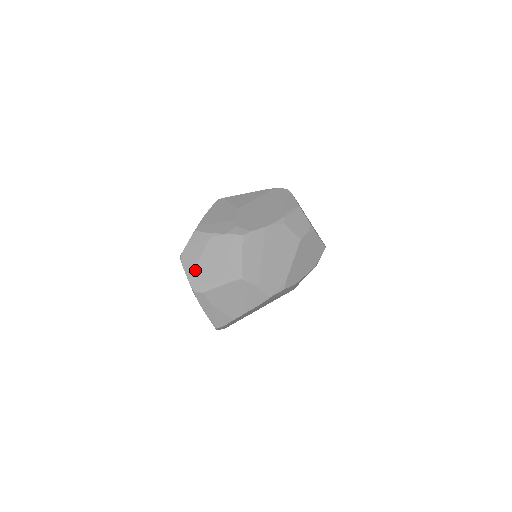
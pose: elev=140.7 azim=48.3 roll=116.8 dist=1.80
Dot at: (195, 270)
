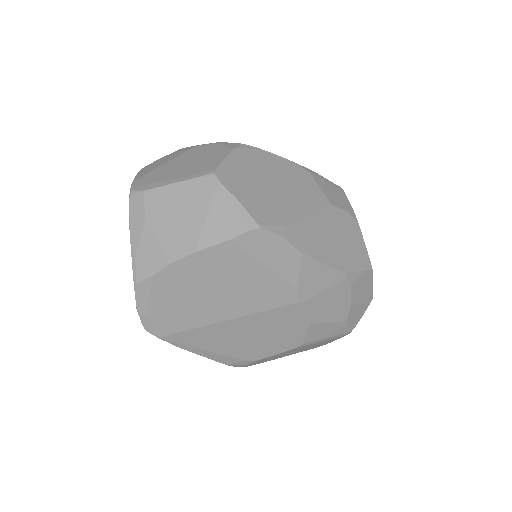
Dot at: (151, 172)
